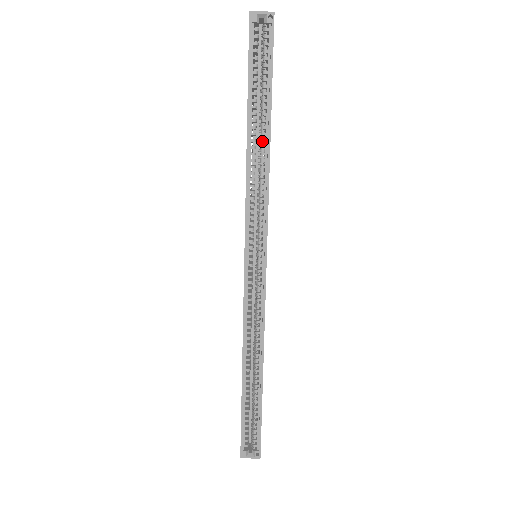
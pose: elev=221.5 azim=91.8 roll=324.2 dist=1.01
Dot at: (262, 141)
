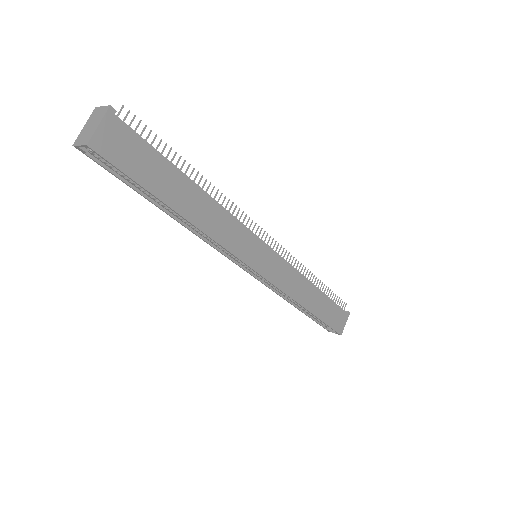
Dot at: occluded
